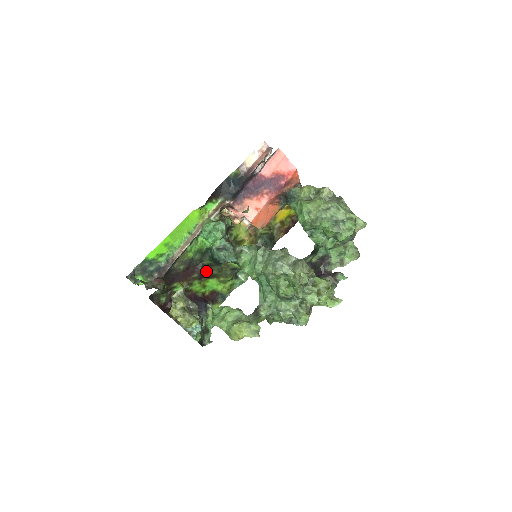
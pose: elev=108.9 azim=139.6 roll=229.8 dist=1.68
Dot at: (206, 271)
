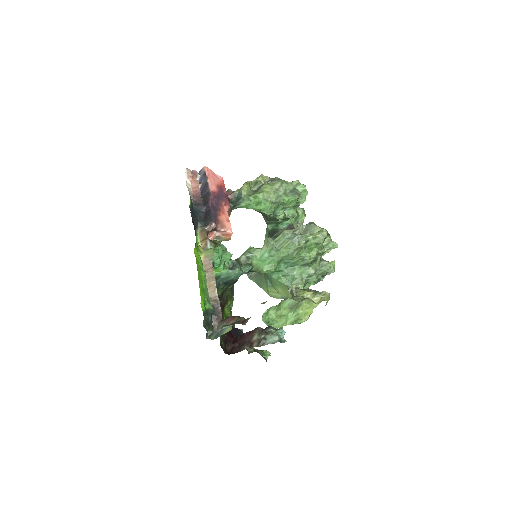
Dot at: (222, 302)
